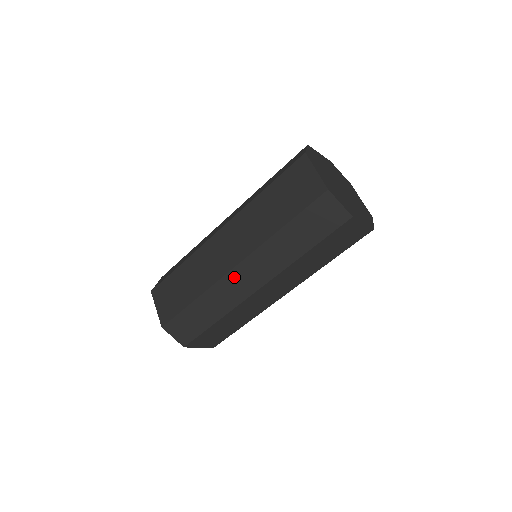
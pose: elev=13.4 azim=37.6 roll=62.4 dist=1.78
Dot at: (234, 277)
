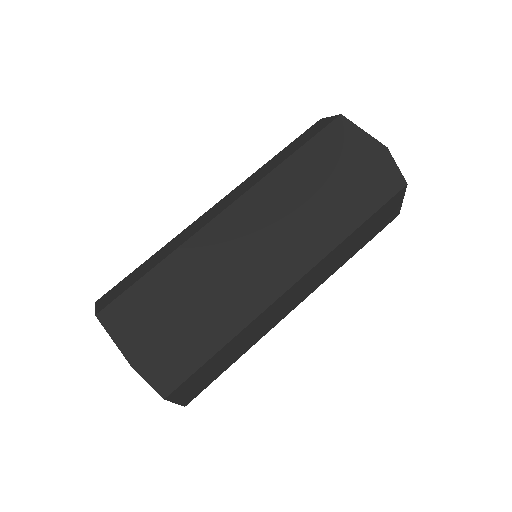
Dot at: (263, 267)
